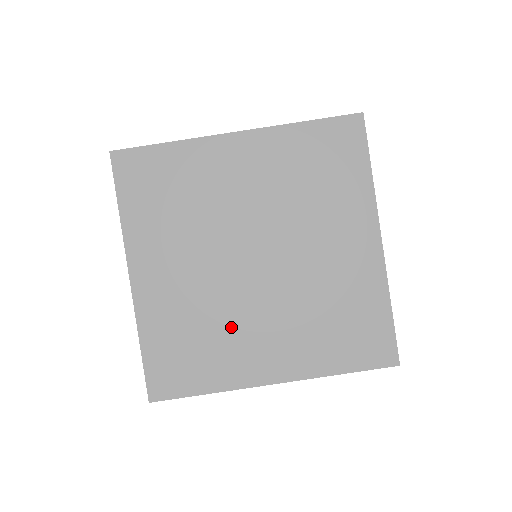
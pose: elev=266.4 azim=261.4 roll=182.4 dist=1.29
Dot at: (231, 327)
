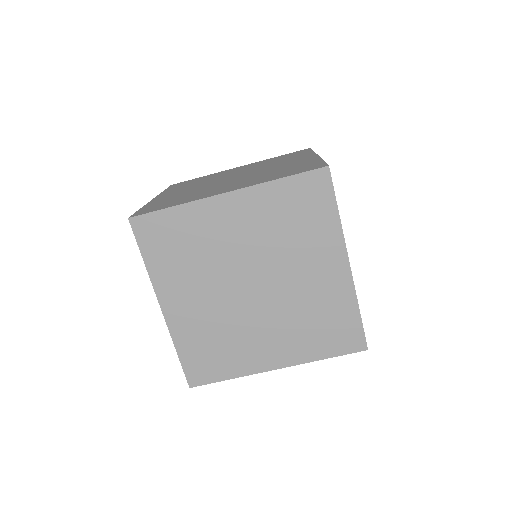
Dot at: (241, 335)
